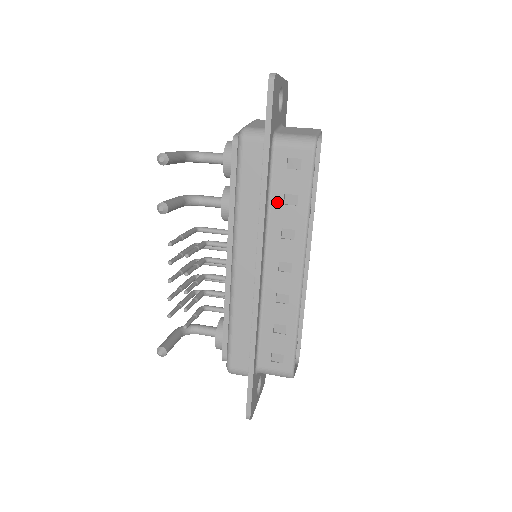
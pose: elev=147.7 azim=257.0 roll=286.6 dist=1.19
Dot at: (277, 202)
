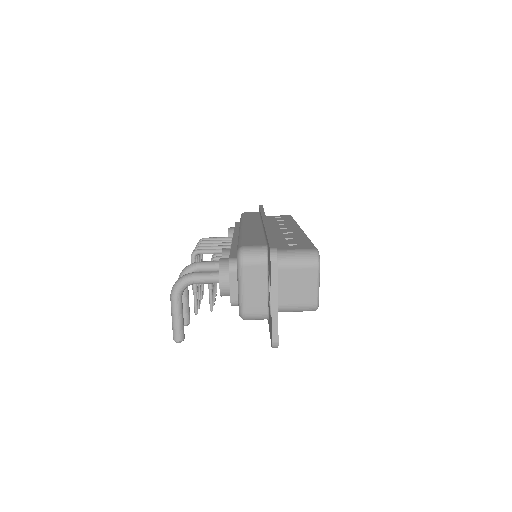
Dot at: occluded
